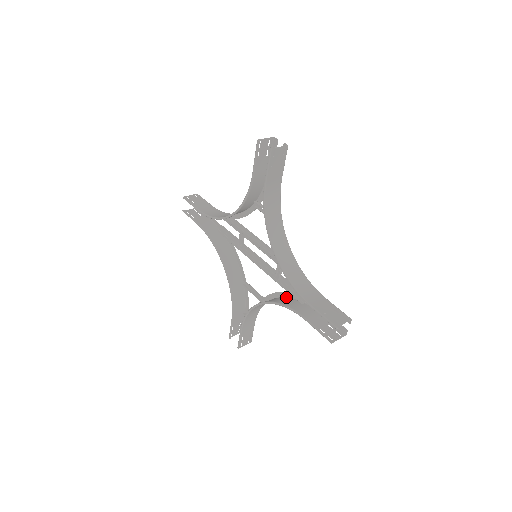
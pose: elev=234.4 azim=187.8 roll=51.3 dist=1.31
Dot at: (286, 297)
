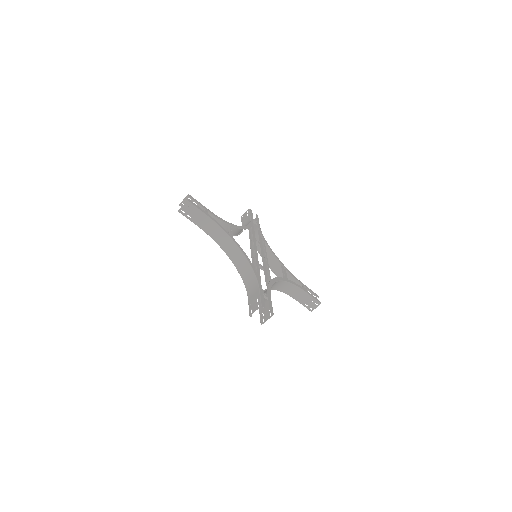
Dot at: (275, 282)
